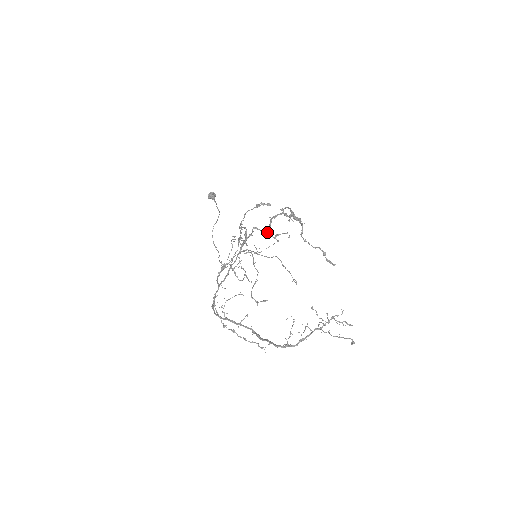
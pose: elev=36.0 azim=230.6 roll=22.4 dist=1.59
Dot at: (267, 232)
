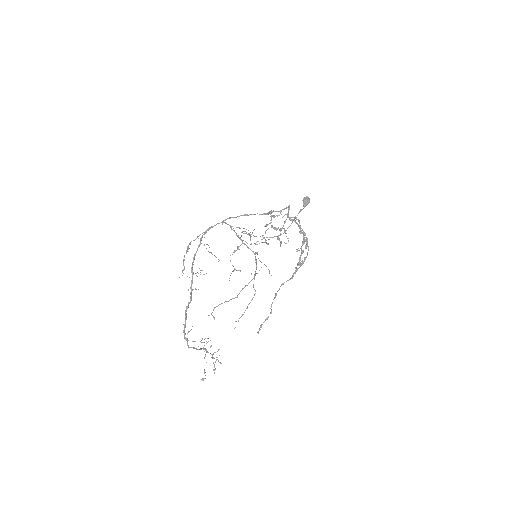
Dot at: occluded
